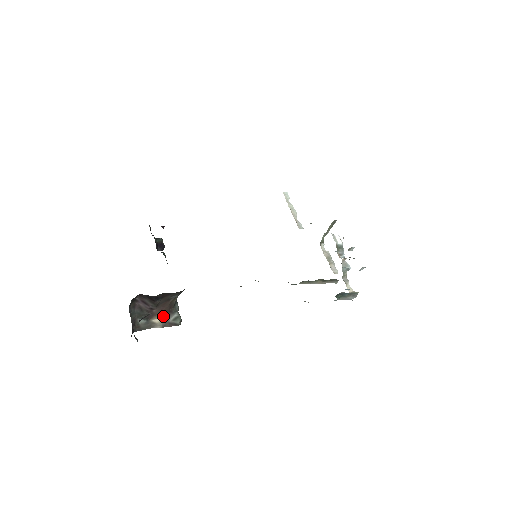
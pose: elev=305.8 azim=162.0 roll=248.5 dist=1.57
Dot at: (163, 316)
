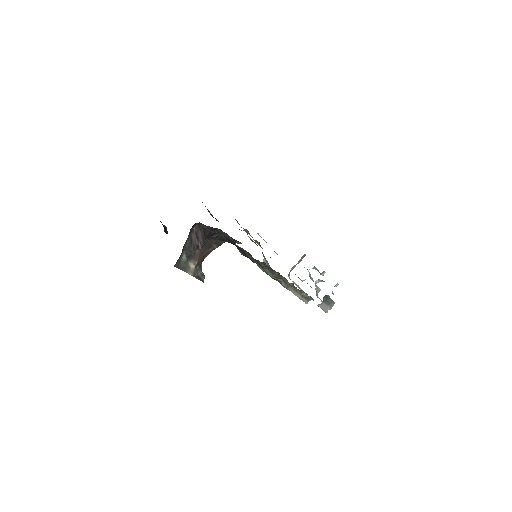
Dot at: (196, 265)
